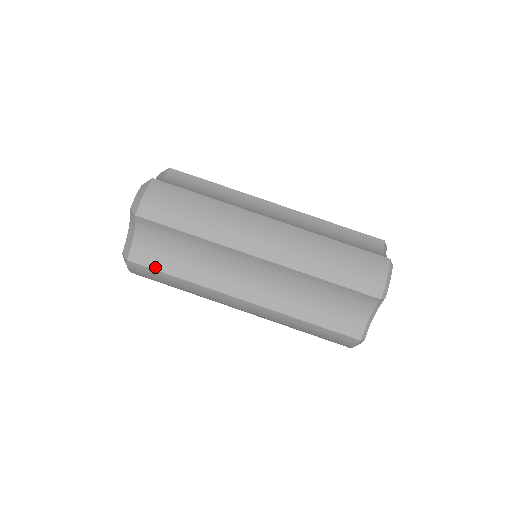
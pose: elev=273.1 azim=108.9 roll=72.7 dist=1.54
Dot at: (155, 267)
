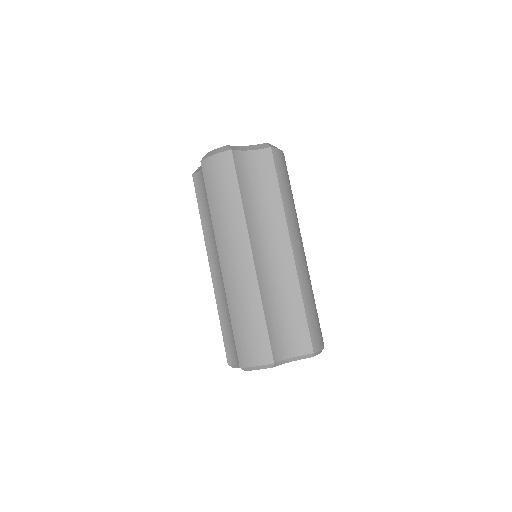
Dot at: (238, 174)
